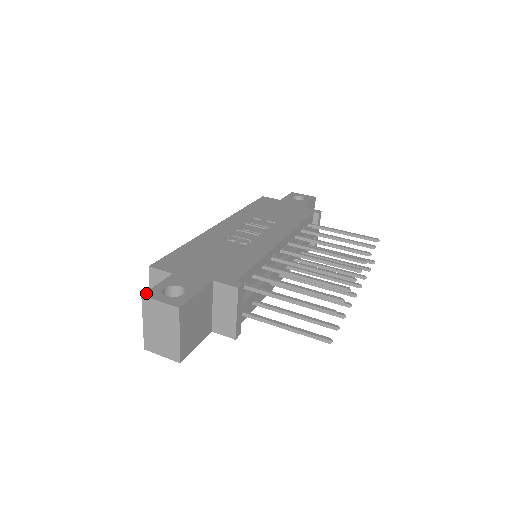
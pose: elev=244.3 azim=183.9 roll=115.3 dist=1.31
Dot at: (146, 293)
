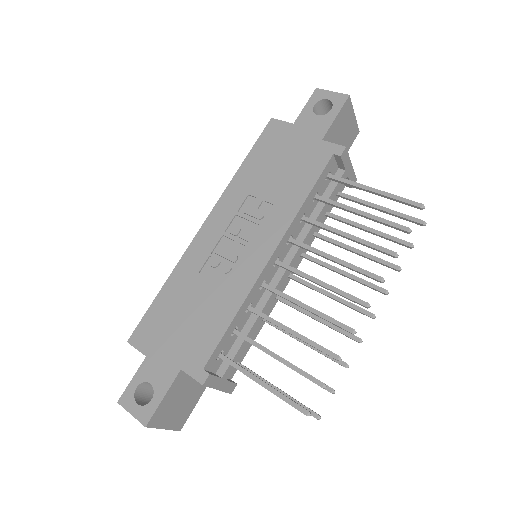
Dot at: (121, 399)
